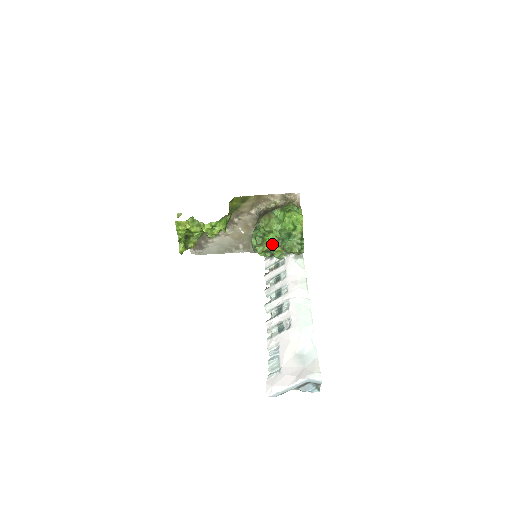
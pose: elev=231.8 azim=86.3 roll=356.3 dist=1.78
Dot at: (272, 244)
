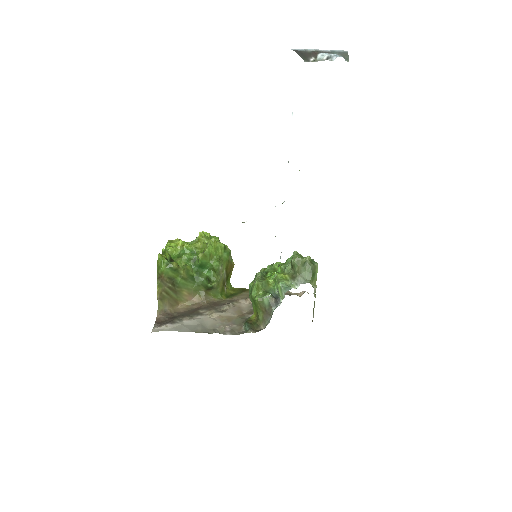
Dot at: occluded
